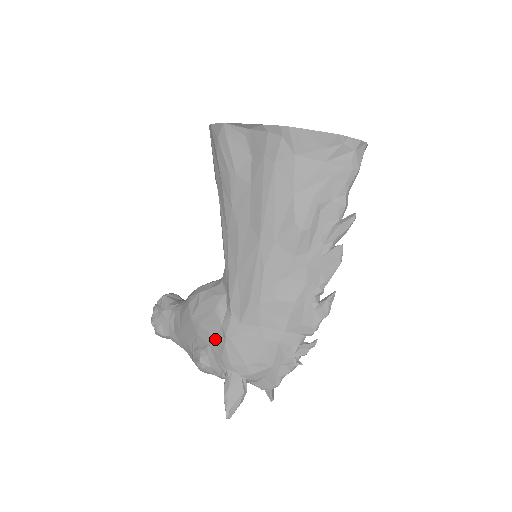
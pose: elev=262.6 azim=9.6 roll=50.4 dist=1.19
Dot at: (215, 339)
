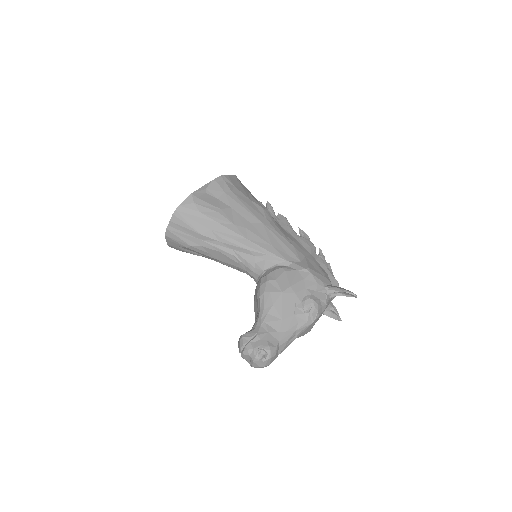
Dot at: (304, 279)
